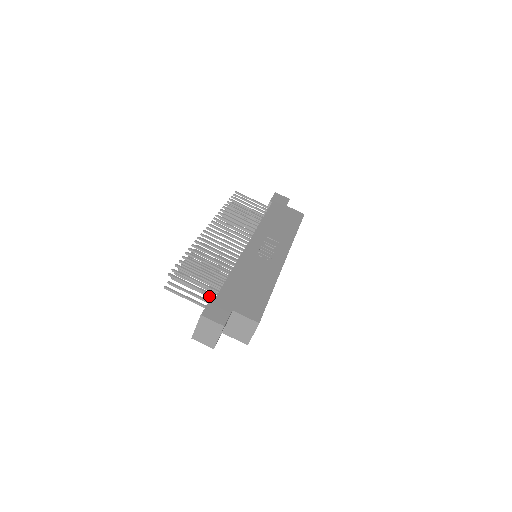
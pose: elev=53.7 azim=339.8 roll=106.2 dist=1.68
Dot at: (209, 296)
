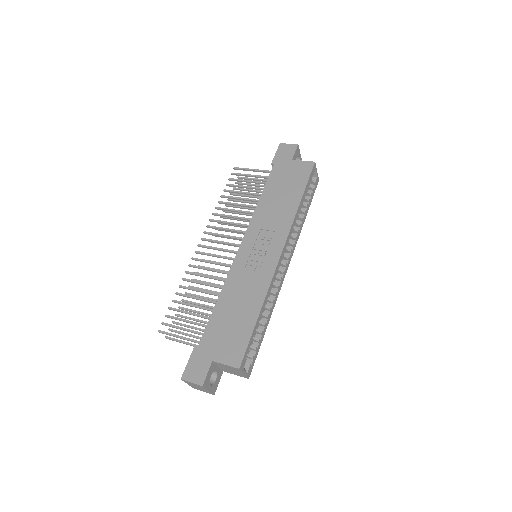
Dot at: occluded
